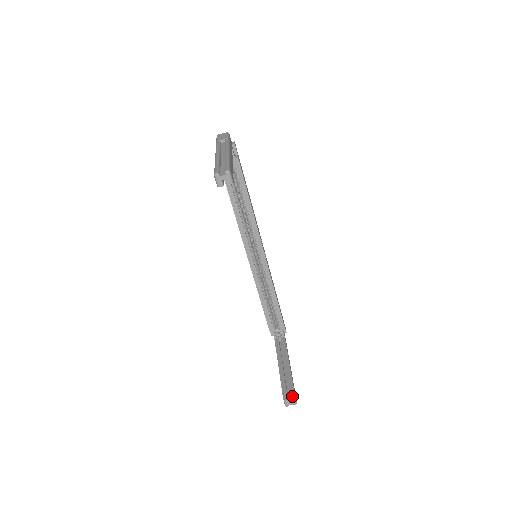
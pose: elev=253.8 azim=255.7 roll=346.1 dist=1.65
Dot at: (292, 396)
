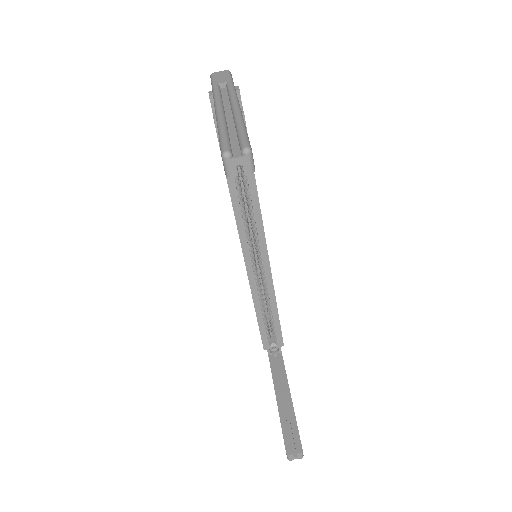
Dot at: (298, 449)
